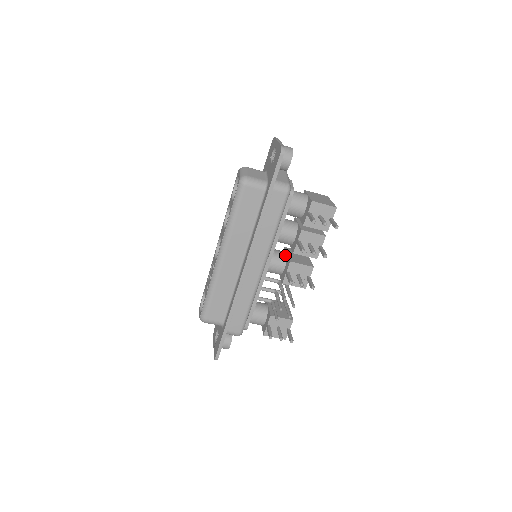
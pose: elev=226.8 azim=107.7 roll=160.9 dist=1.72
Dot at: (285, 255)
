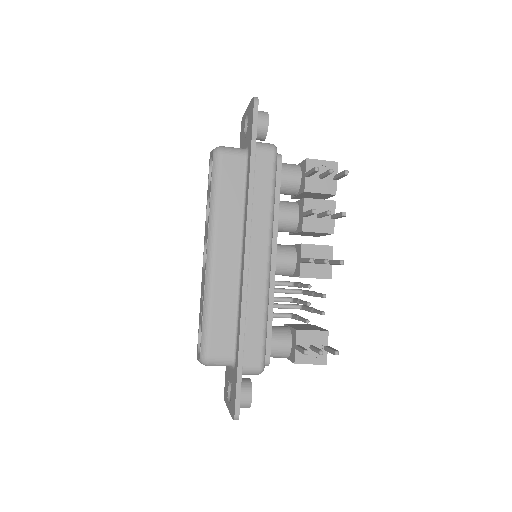
Dot at: (292, 246)
